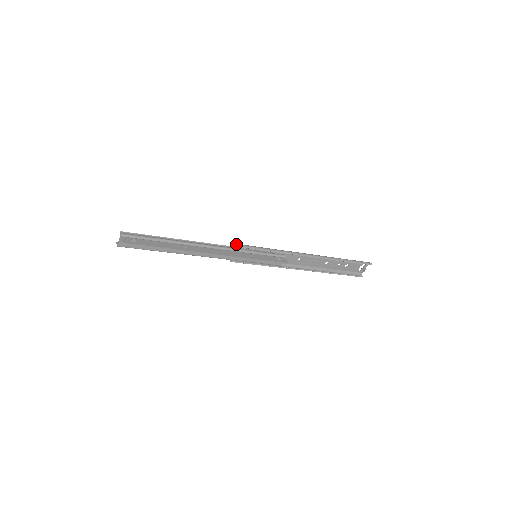
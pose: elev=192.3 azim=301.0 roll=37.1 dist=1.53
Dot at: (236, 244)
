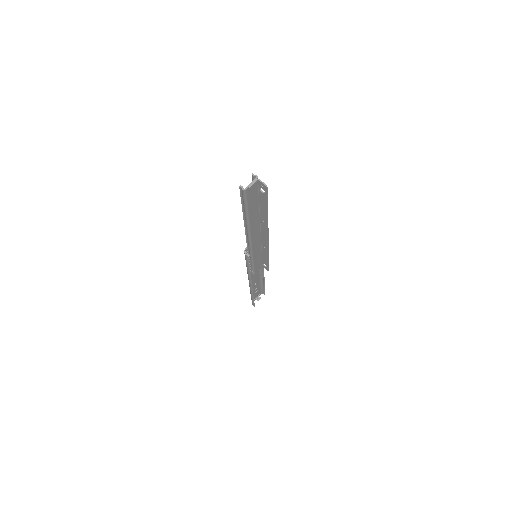
Dot at: occluded
